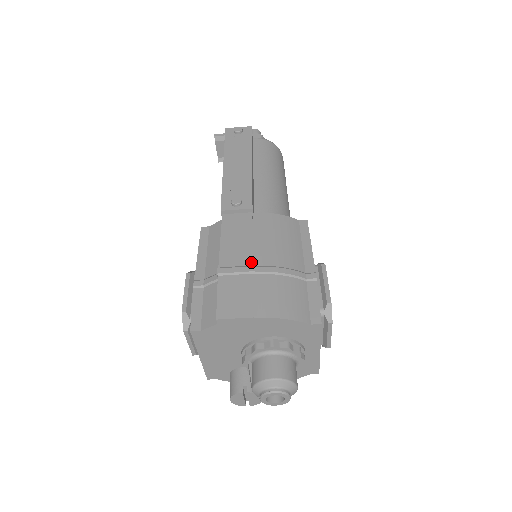
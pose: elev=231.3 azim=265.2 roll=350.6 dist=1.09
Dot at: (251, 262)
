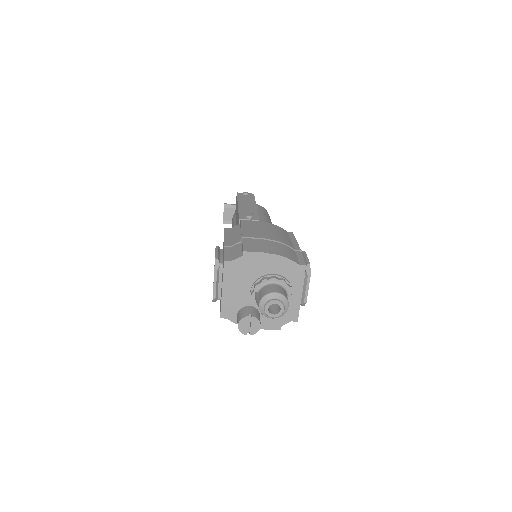
Dot at: (262, 236)
